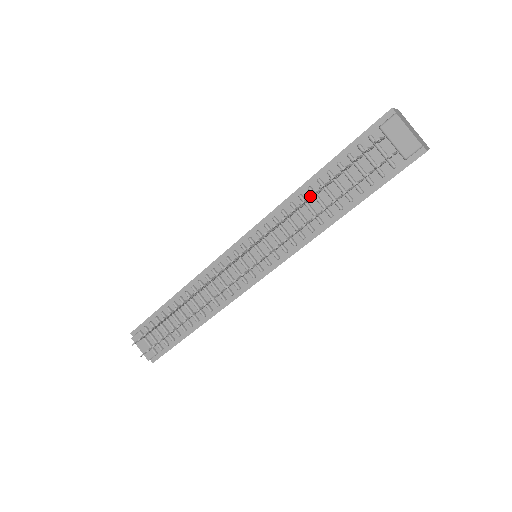
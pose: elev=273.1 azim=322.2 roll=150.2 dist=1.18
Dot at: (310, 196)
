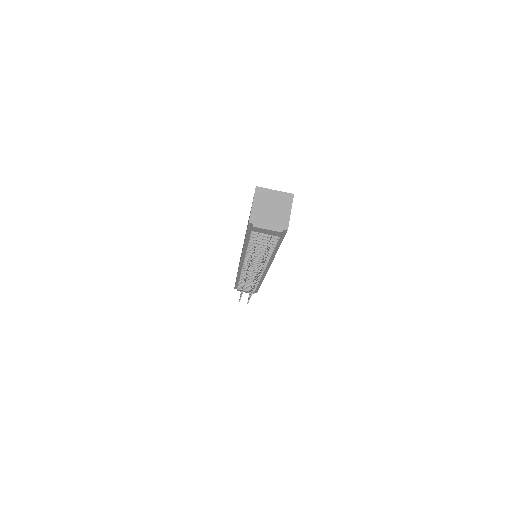
Dot at: (250, 268)
